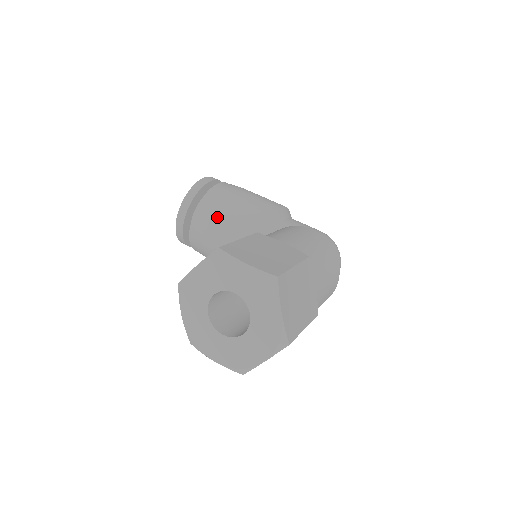
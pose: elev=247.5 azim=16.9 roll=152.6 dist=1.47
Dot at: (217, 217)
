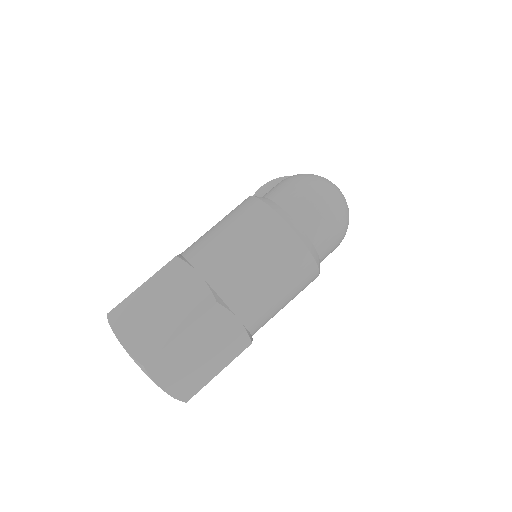
Dot at: occluded
